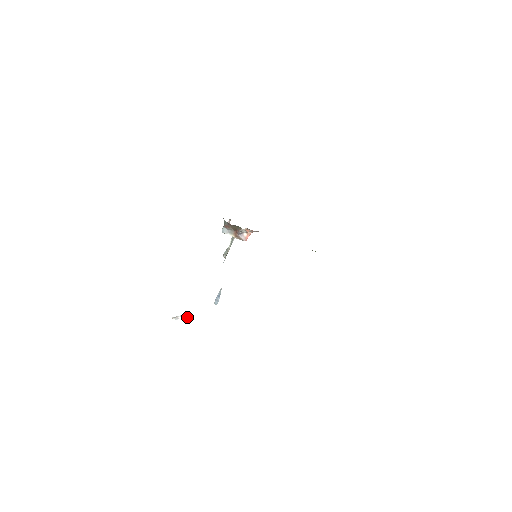
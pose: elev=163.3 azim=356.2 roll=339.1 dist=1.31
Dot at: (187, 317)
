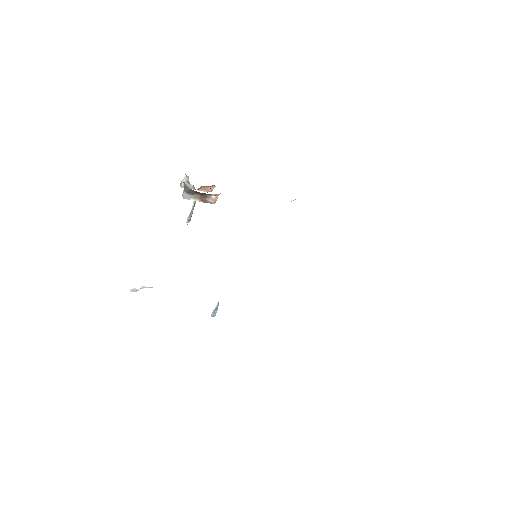
Dot at: (148, 287)
